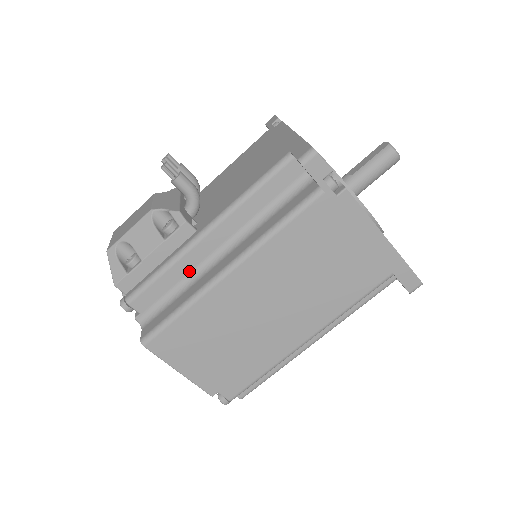
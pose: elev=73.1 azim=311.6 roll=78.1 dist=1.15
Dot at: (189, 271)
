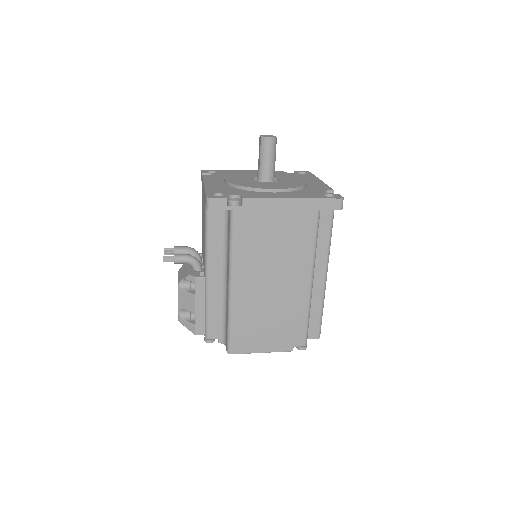
Dot at: (219, 300)
